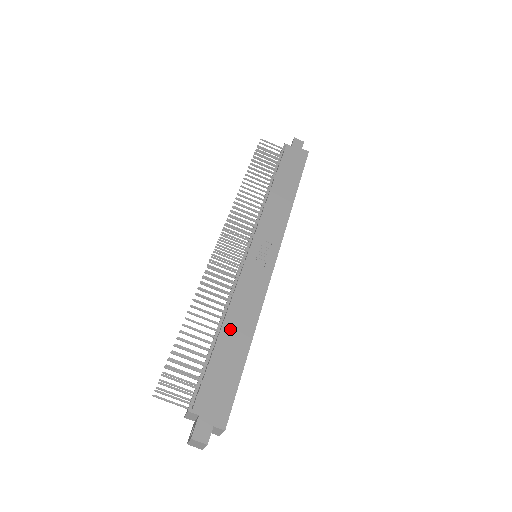
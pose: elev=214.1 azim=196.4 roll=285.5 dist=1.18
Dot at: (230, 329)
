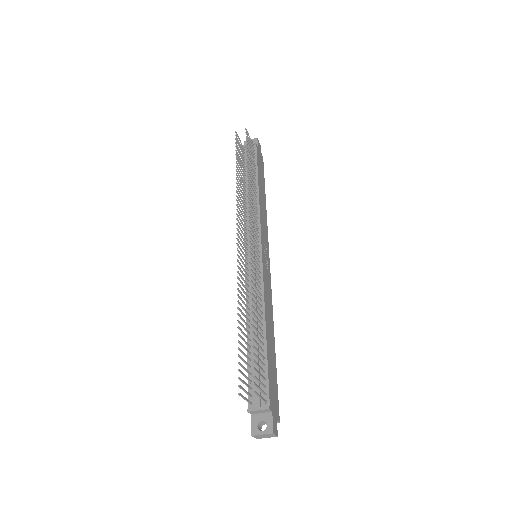
Dot at: (268, 330)
